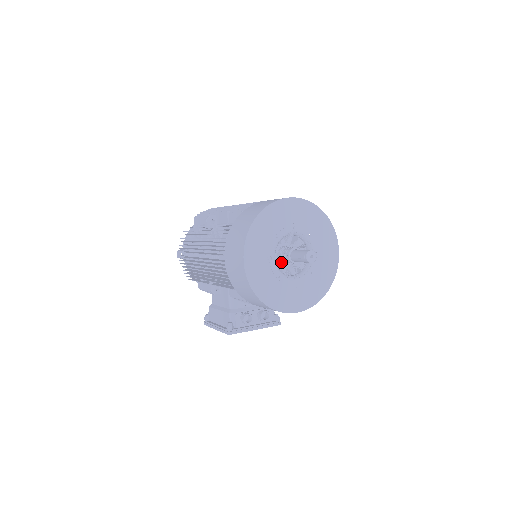
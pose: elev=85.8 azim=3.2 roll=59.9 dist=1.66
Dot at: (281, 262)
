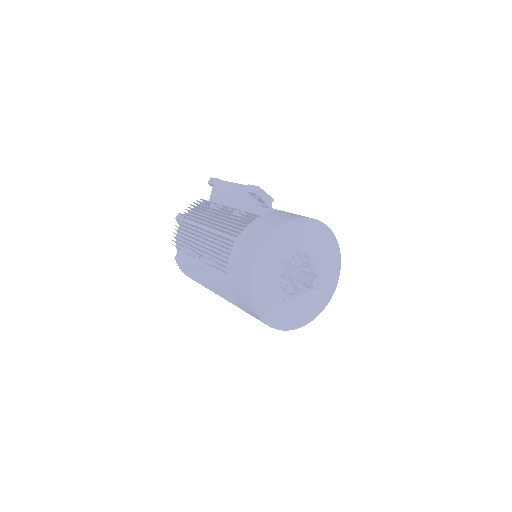
Dot at: occluded
